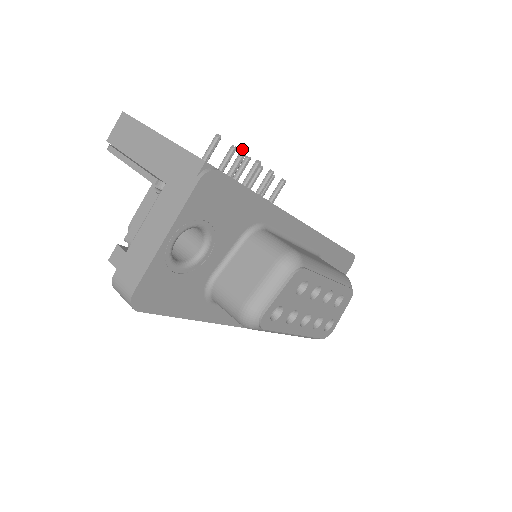
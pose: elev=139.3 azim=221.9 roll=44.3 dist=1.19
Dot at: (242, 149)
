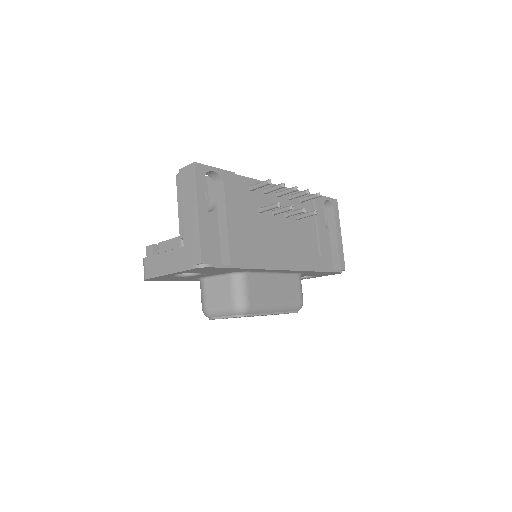
Dot at: (279, 202)
